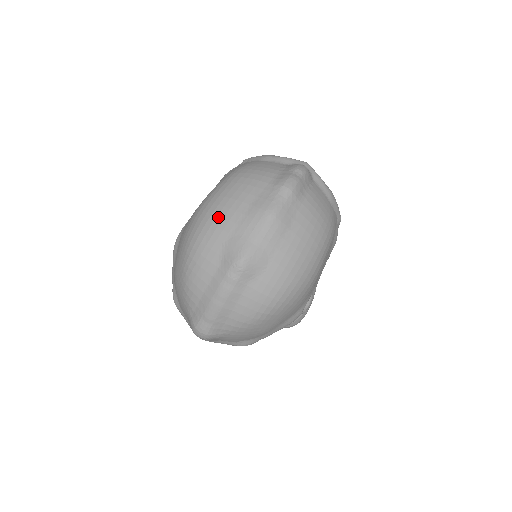
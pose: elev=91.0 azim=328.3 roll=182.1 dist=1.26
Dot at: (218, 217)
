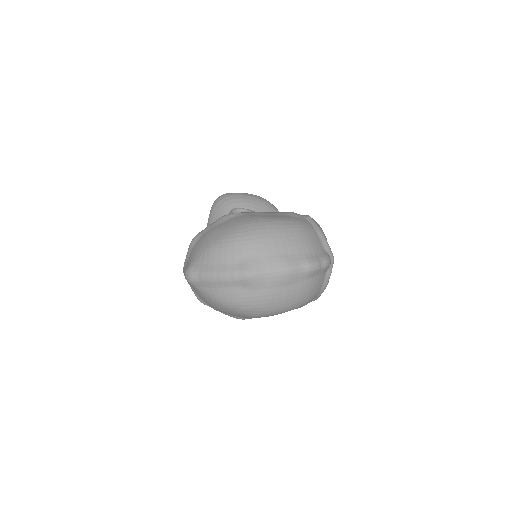
Dot at: (263, 240)
